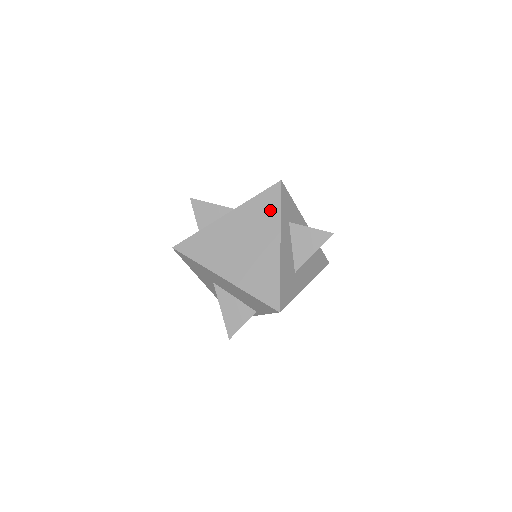
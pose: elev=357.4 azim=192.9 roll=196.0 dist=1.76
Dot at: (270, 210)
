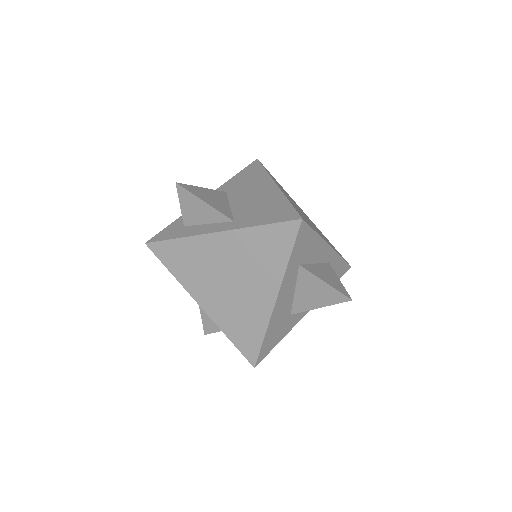
Dot at: (275, 253)
